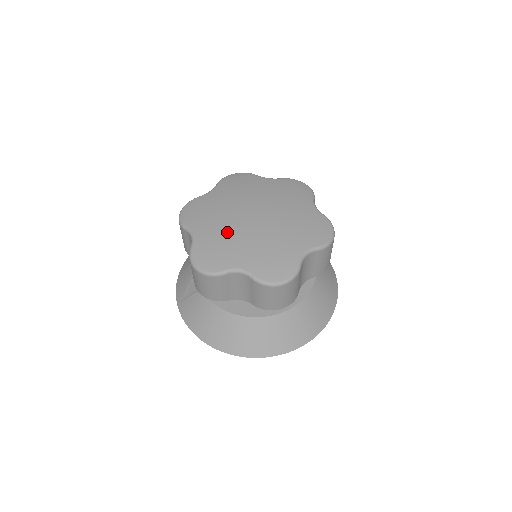
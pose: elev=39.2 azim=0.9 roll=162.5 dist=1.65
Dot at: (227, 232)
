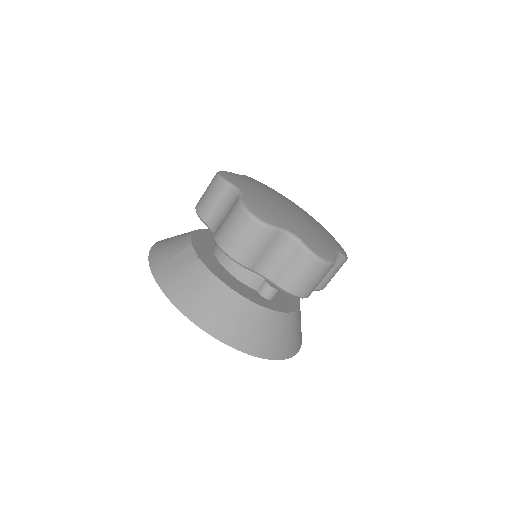
Dot at: (273, 203)
